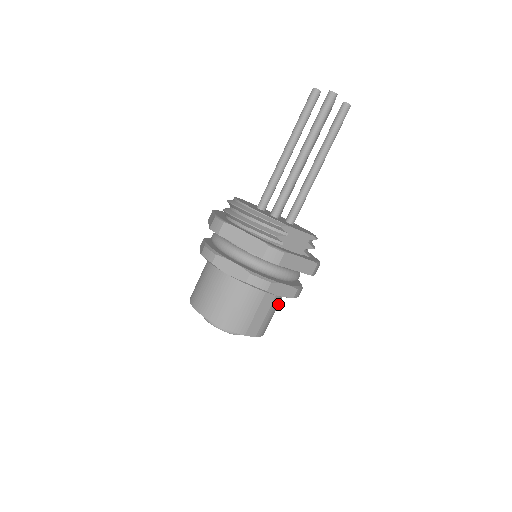
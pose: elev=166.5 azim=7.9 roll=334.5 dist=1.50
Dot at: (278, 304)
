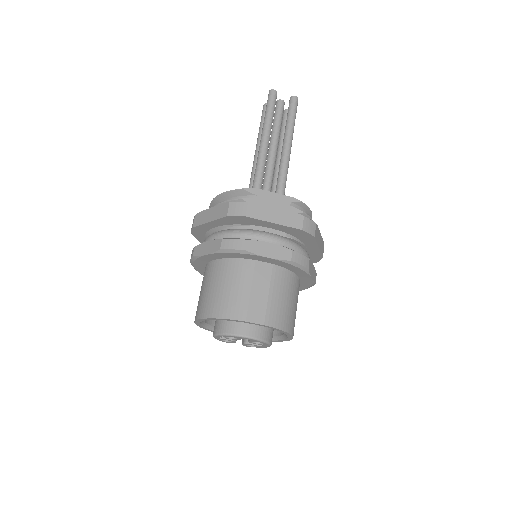
Dot at: (287, 287)
